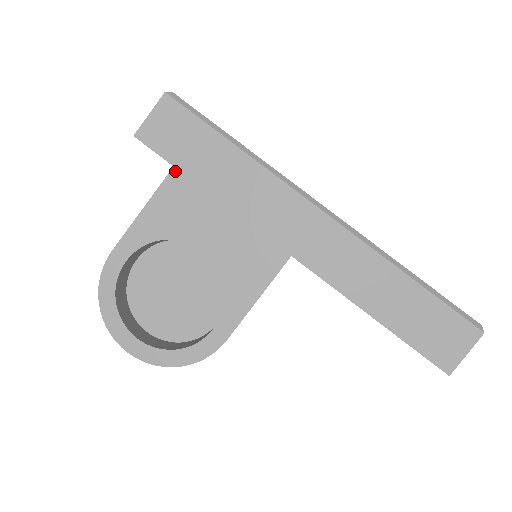
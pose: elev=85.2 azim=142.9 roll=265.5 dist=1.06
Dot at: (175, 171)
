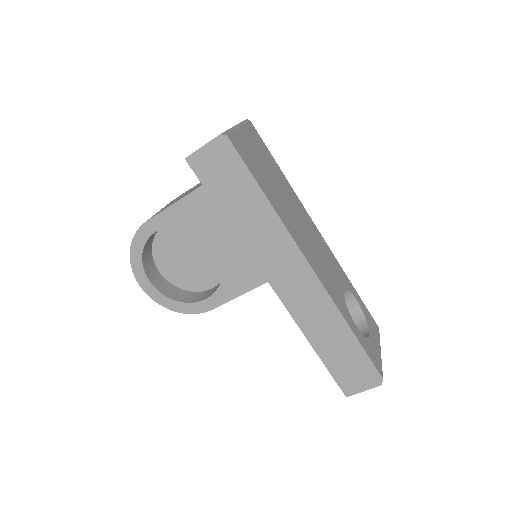
Dot at: occluded
